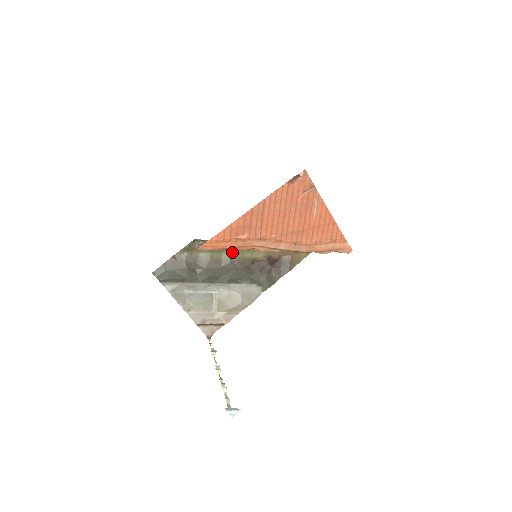
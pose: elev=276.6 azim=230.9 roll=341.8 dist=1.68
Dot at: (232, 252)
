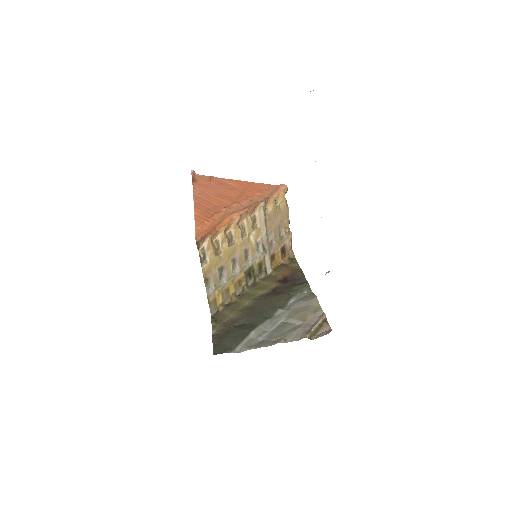
Dot at: (250, 299)
